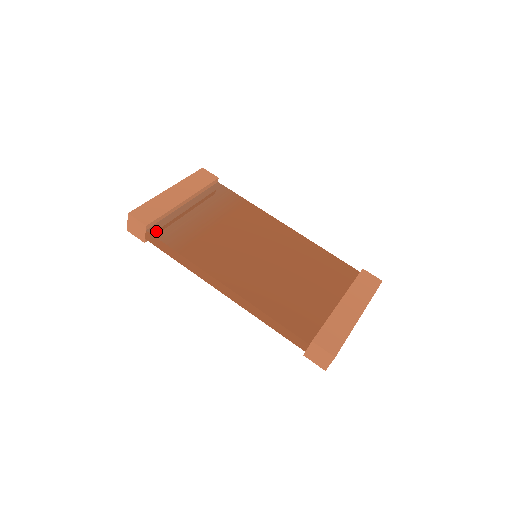
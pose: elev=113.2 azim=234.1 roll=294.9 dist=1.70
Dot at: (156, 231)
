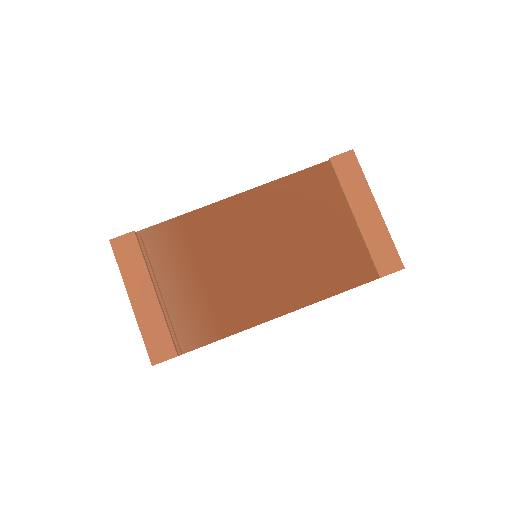
Dot at: (184, 346)
